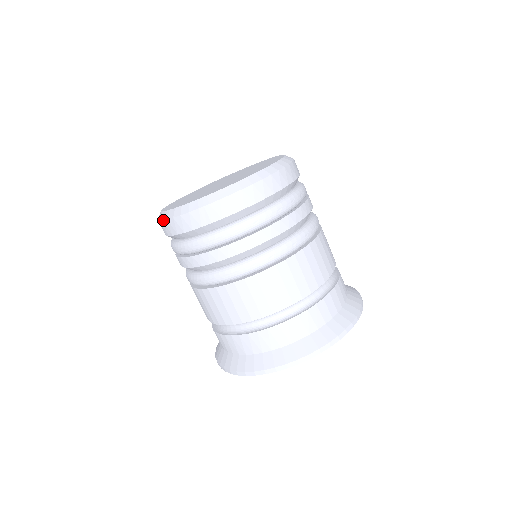
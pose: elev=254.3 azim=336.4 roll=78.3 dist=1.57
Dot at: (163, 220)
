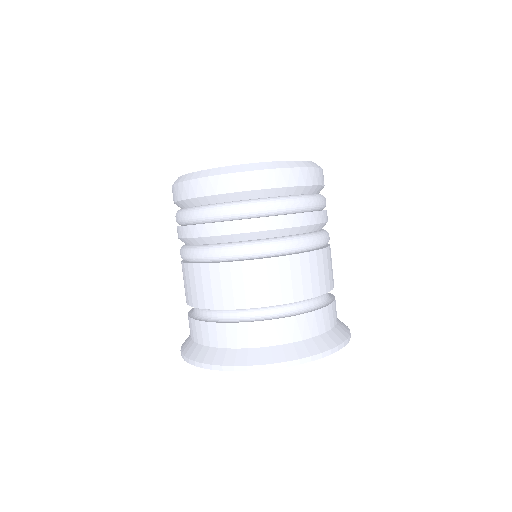
Dot at: (210, 175)
